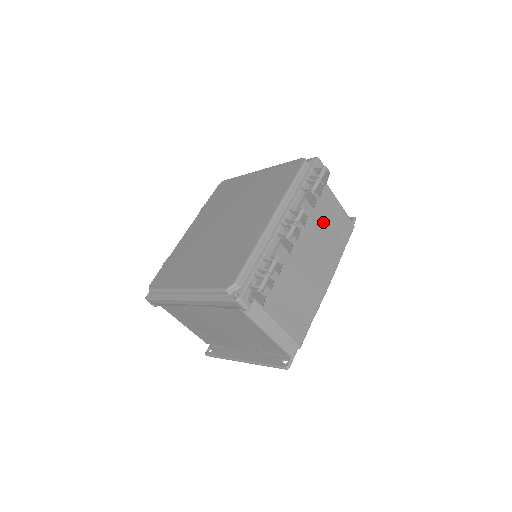
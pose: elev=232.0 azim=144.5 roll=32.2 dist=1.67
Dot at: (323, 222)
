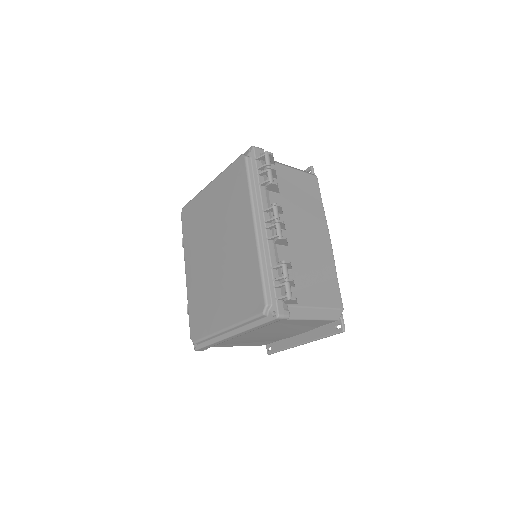
Dot at: (293, 196)
